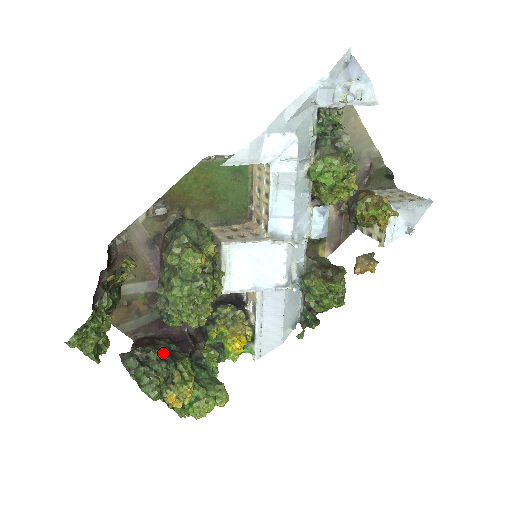
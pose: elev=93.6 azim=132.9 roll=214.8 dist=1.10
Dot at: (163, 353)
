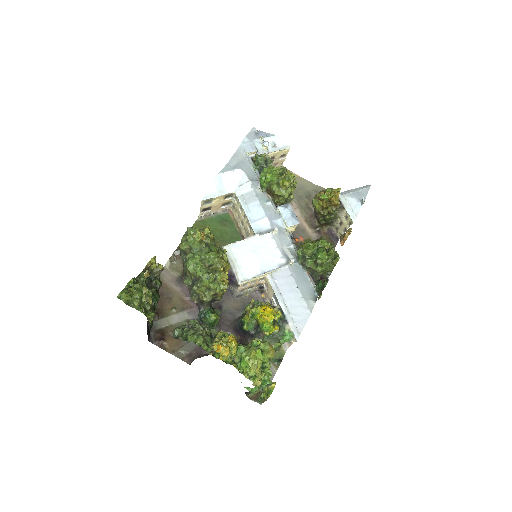
Dot at: occluded
